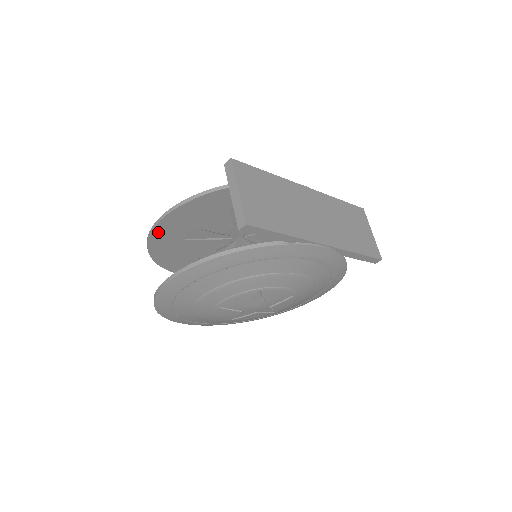
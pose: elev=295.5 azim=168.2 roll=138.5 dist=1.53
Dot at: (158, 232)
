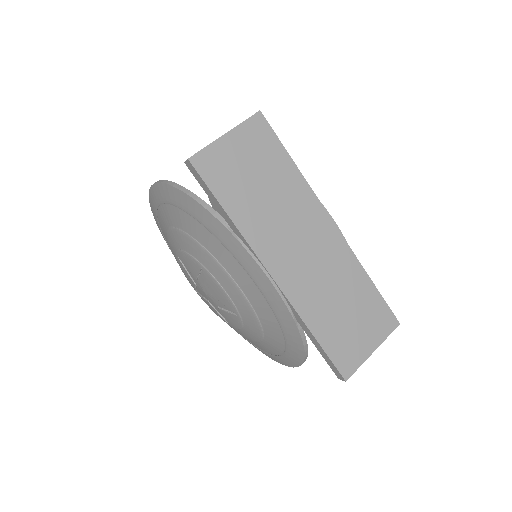
Dot at: occluded
